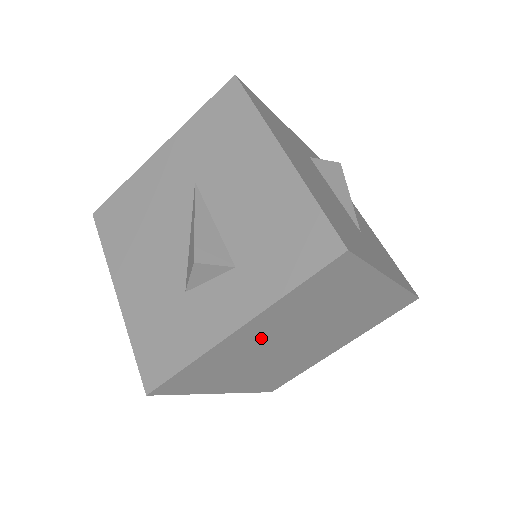
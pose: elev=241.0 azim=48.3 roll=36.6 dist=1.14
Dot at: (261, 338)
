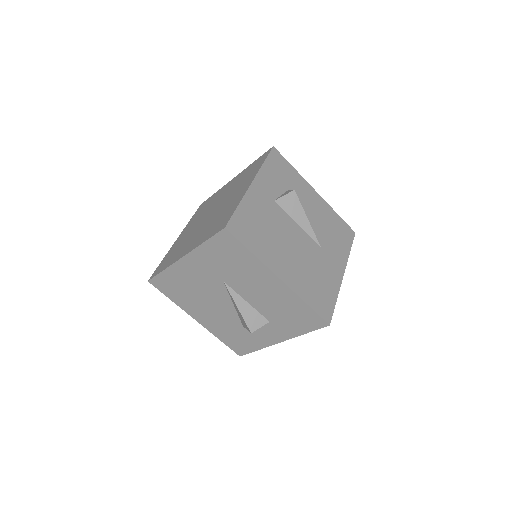
Dot at: occluded
